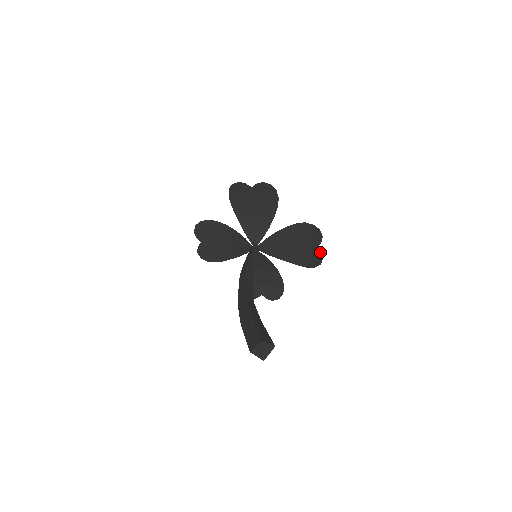
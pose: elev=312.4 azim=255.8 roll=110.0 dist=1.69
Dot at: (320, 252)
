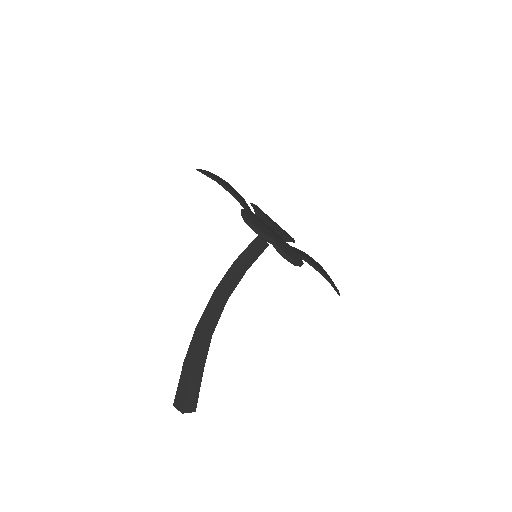
Dot at: occluded
